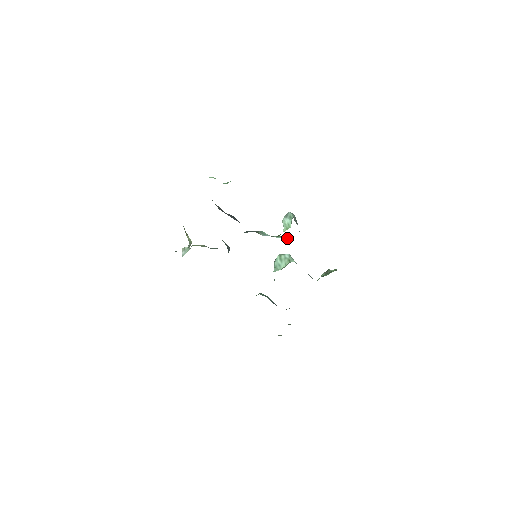
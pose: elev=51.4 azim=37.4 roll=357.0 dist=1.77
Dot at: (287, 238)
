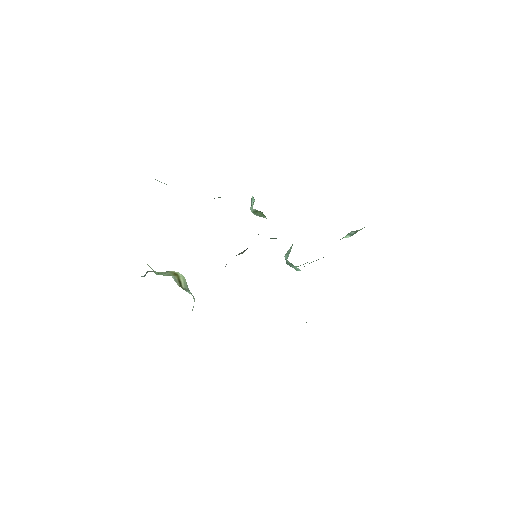
Dot at: occluded
